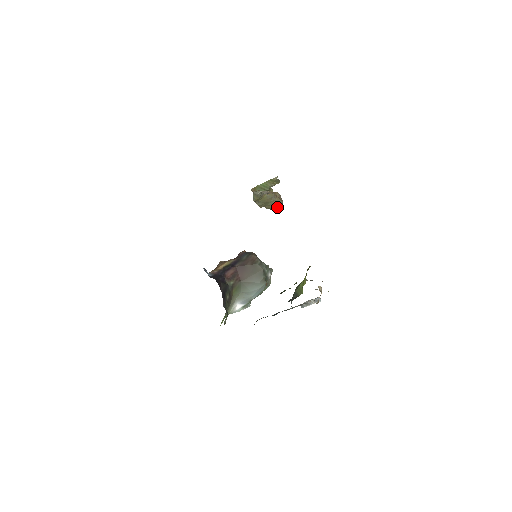
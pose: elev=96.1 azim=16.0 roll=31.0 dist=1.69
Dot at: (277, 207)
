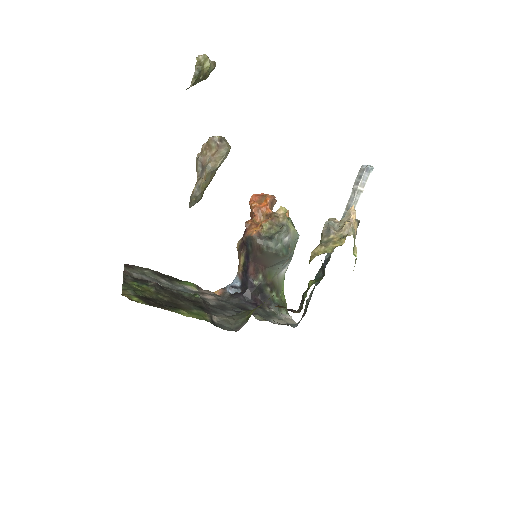
Dot at: occluded
